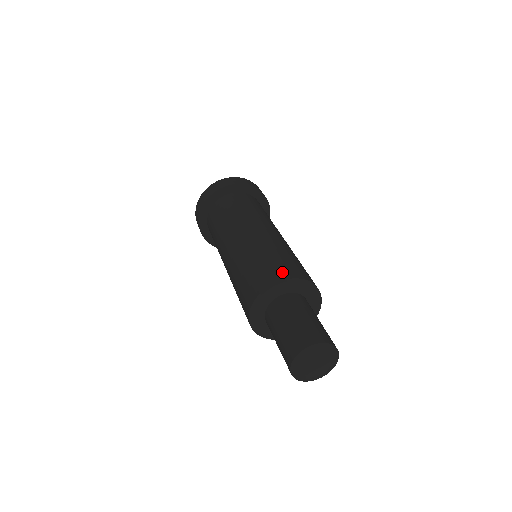
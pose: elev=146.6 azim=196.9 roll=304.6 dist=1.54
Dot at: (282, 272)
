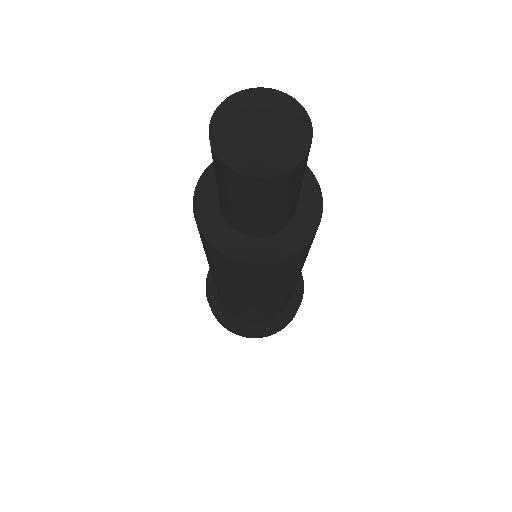
Dot at: occluded
